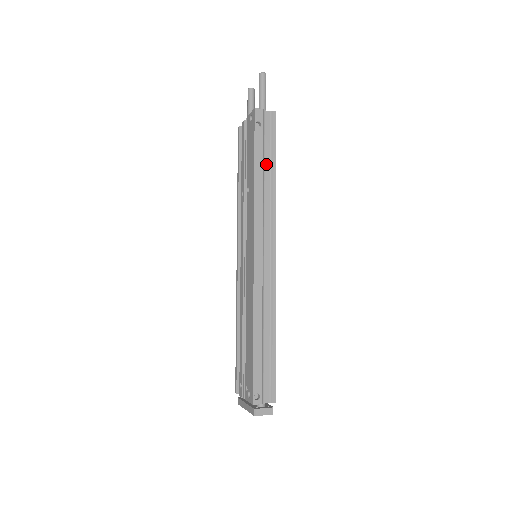
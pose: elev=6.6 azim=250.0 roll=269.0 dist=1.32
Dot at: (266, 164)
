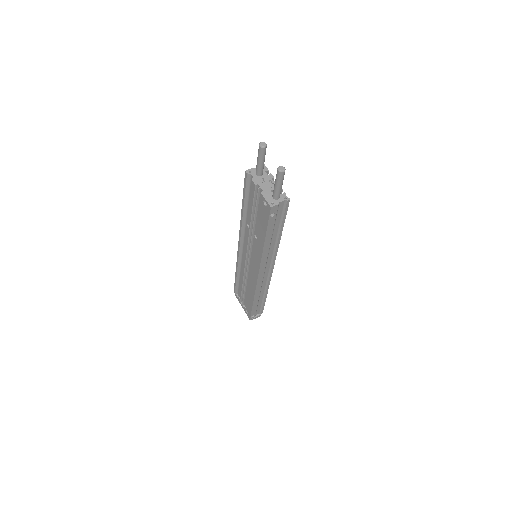
Dot at: (274, 232)
